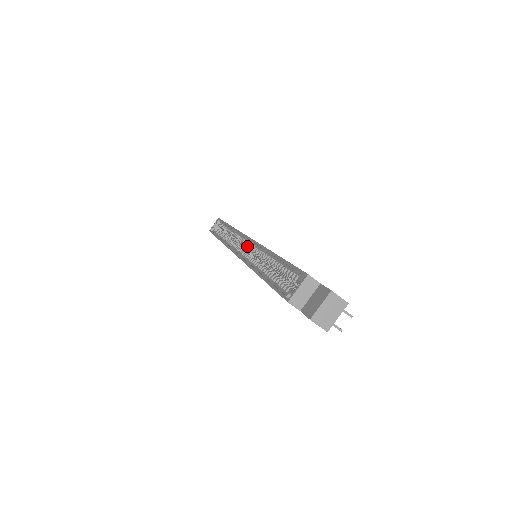
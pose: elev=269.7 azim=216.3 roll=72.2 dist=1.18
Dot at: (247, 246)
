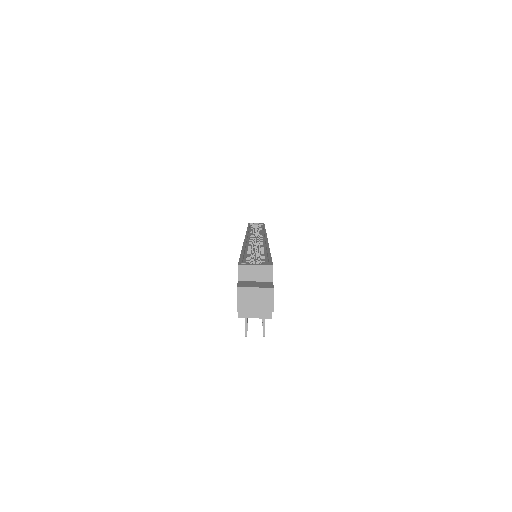
Dot at: occluded
